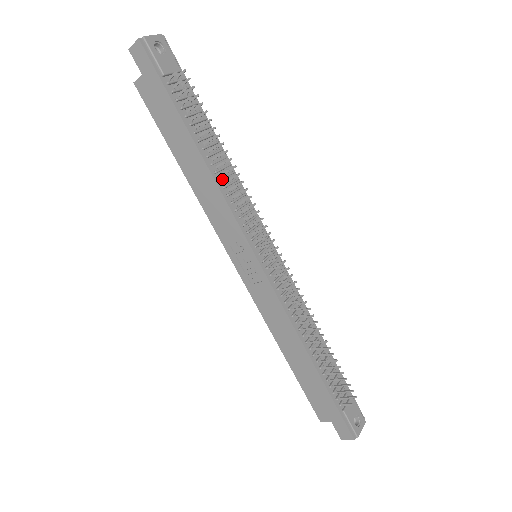
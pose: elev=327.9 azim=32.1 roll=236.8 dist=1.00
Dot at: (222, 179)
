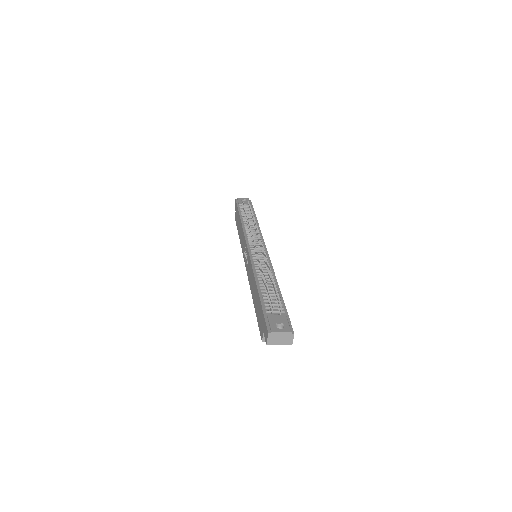
Dot at: (246, 226)
